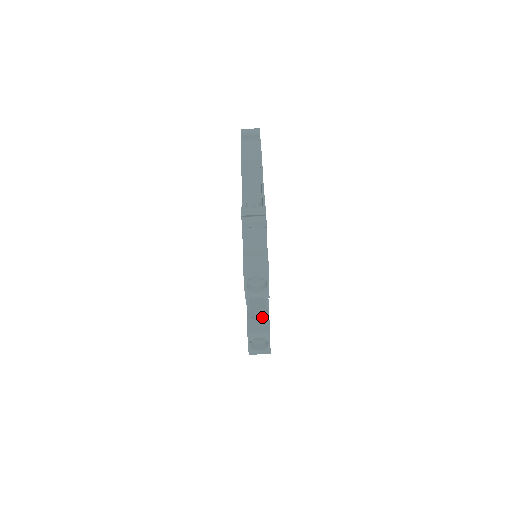
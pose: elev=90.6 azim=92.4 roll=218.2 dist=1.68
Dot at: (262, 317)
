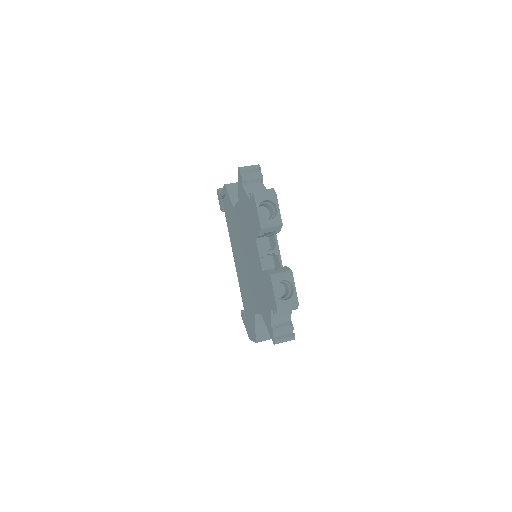
Dot at: (279, 268)
